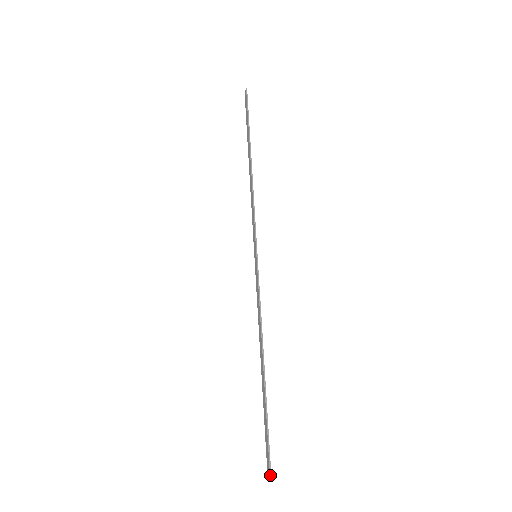
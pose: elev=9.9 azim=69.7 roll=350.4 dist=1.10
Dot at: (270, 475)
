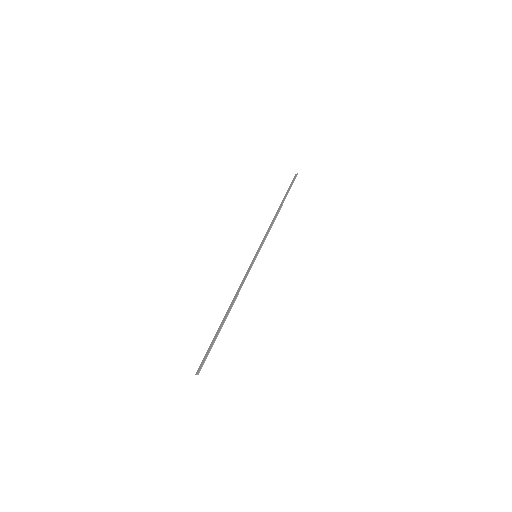
Dot at: (199, 372)
